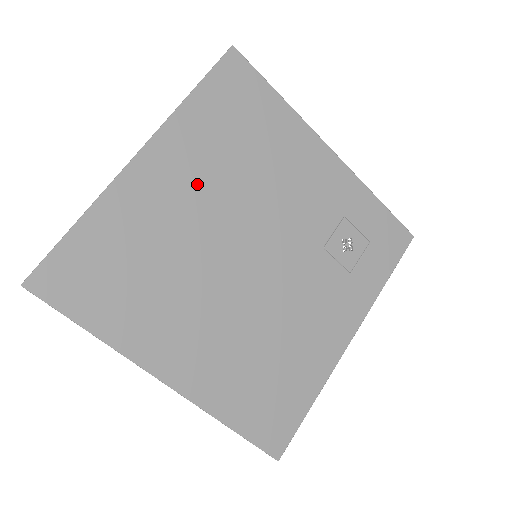
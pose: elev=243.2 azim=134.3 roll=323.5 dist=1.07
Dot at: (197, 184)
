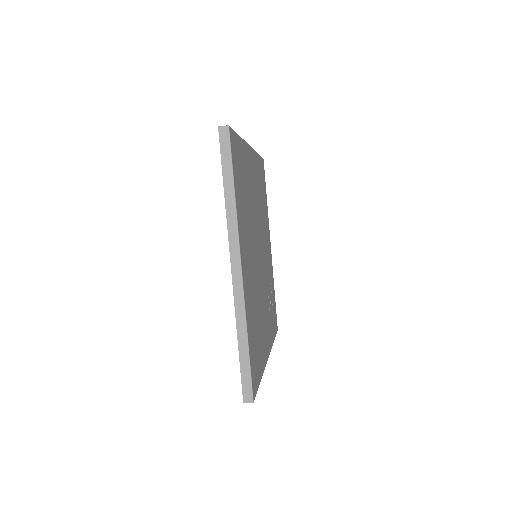
Dot at: (256, 190)
